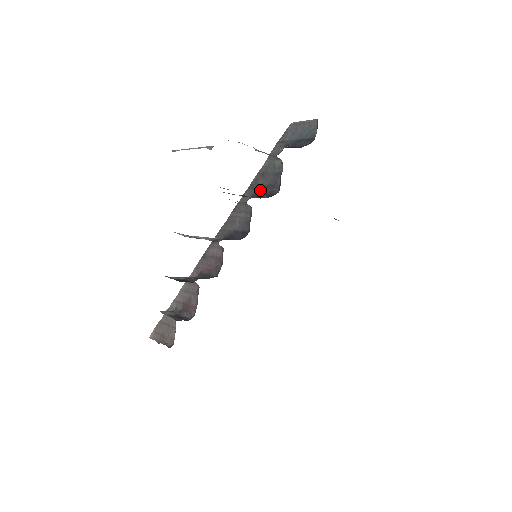
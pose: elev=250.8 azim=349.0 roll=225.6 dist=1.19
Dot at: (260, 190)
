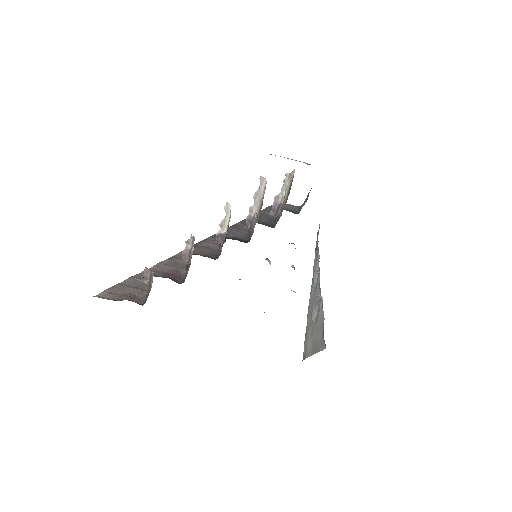
Dot at: (258, 223)
